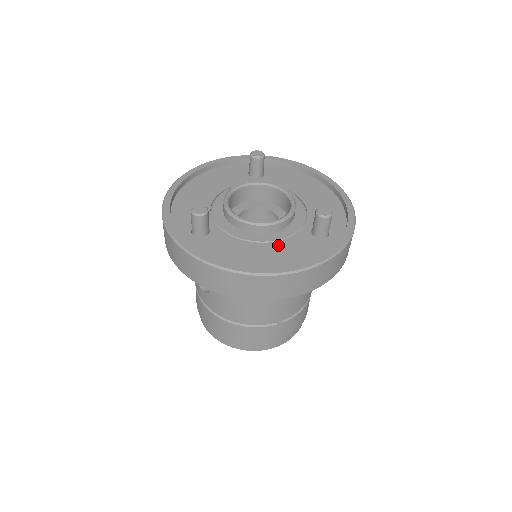
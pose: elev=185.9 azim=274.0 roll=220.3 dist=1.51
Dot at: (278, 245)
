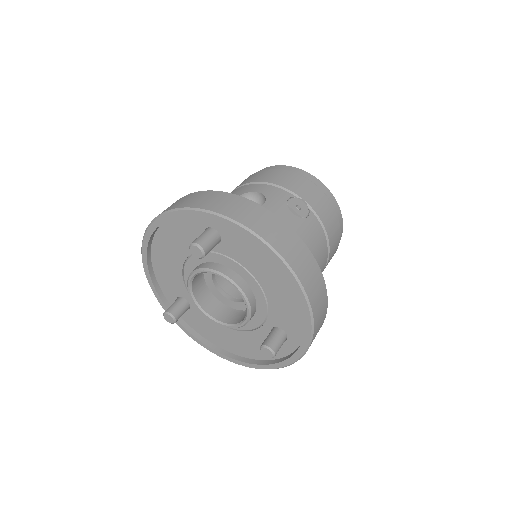
Dot at: (243, 335)
